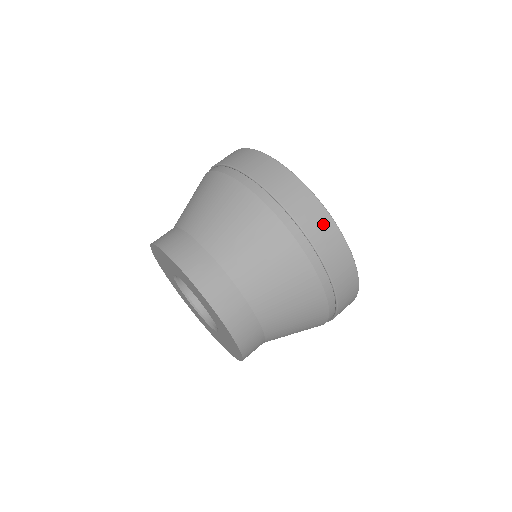
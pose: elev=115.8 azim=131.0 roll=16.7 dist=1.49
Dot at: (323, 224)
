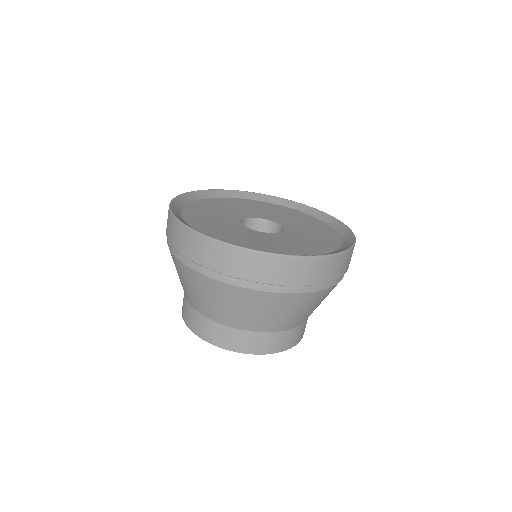
Dot at: (248, 261)
